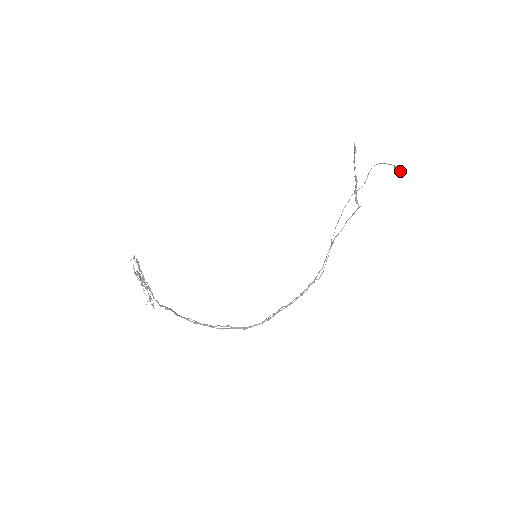
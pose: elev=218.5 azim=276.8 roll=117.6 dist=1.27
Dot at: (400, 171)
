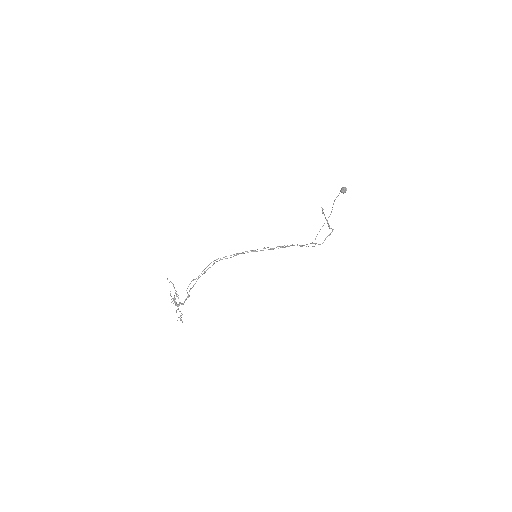
Dot at: (343, 188)
